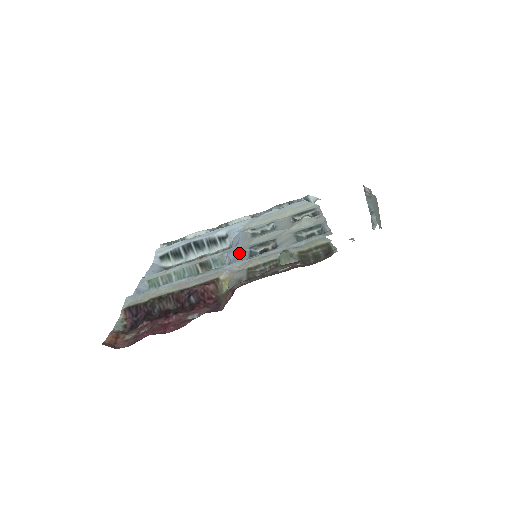
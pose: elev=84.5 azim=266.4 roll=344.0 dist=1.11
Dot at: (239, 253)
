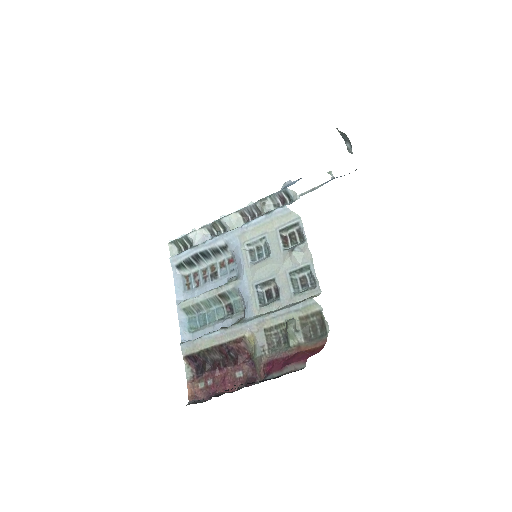
Dot at: (250, 297)
